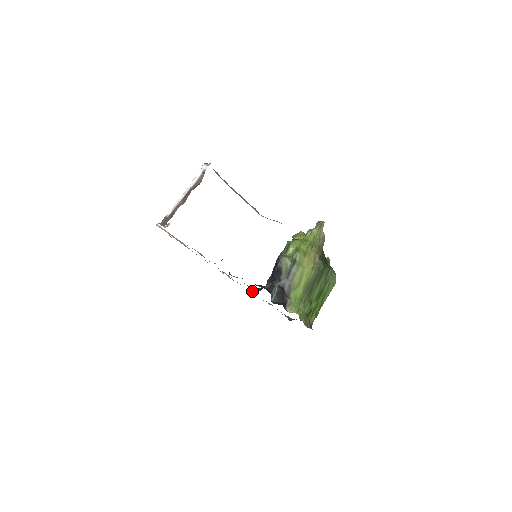
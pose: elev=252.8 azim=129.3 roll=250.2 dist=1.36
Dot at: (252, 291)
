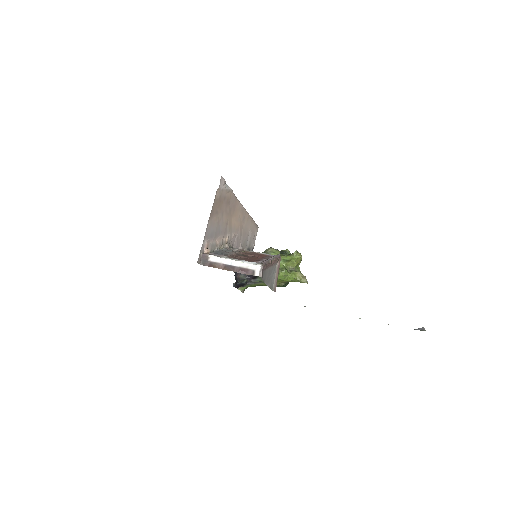
Dot at: occluded
